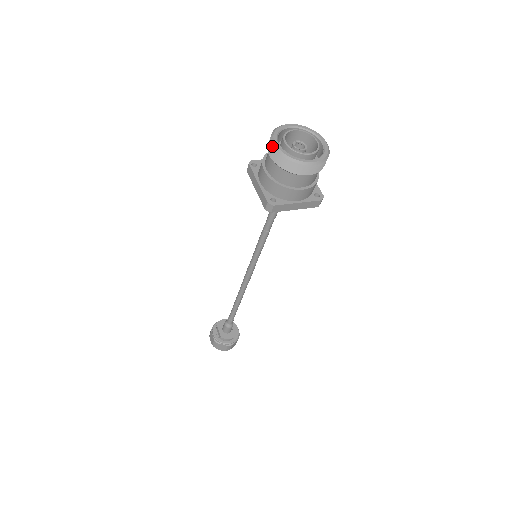
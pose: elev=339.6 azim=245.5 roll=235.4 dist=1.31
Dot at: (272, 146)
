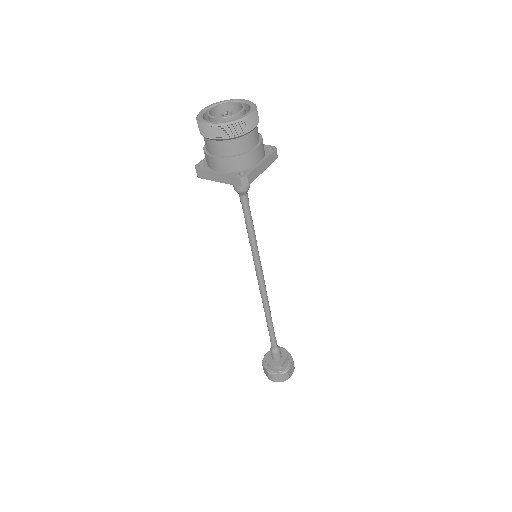
Dot at: occluded
